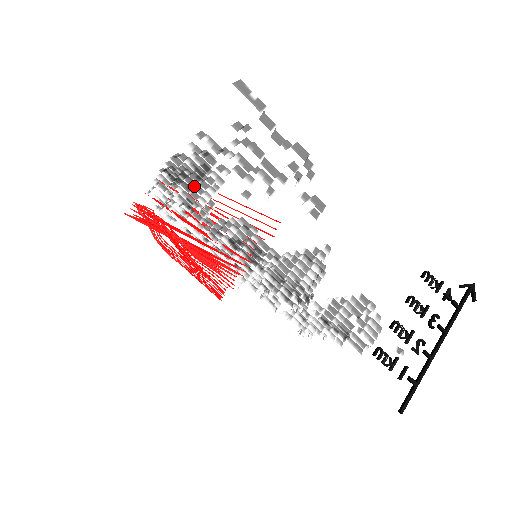
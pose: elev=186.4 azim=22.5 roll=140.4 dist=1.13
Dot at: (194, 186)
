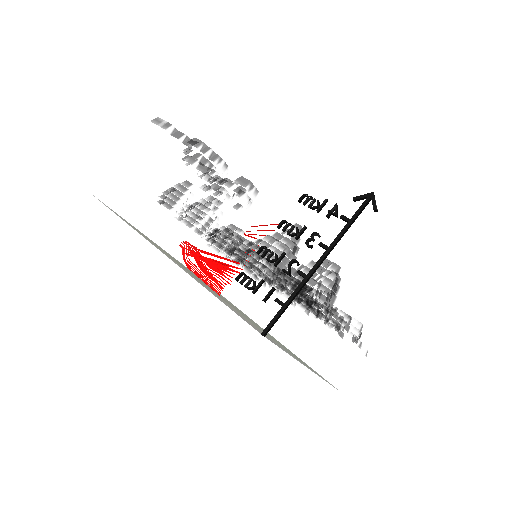
Dot at: (174, 205)
